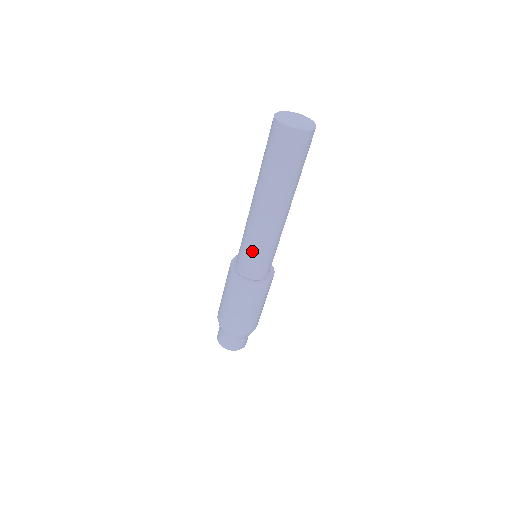
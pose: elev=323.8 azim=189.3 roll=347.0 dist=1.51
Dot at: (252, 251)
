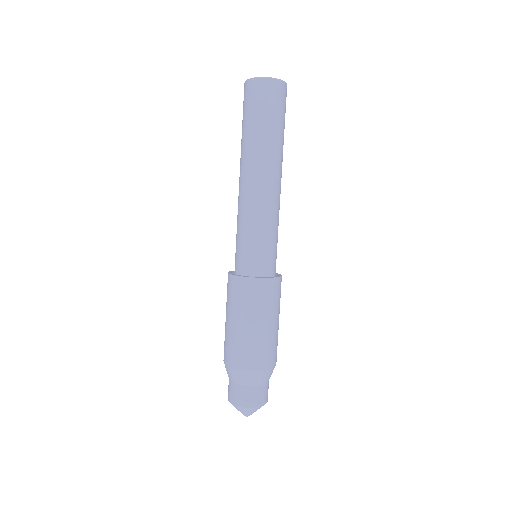
Dot at: (266, 237)
